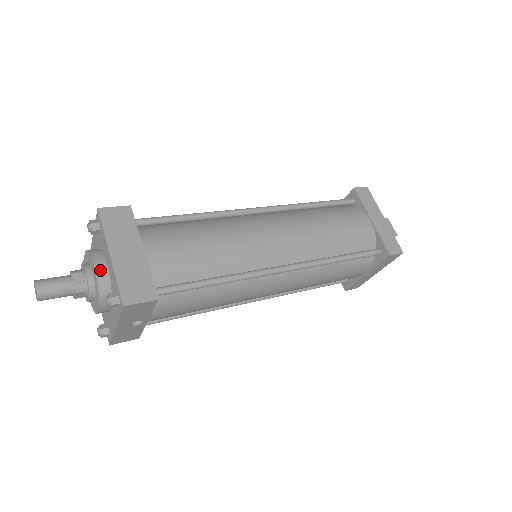
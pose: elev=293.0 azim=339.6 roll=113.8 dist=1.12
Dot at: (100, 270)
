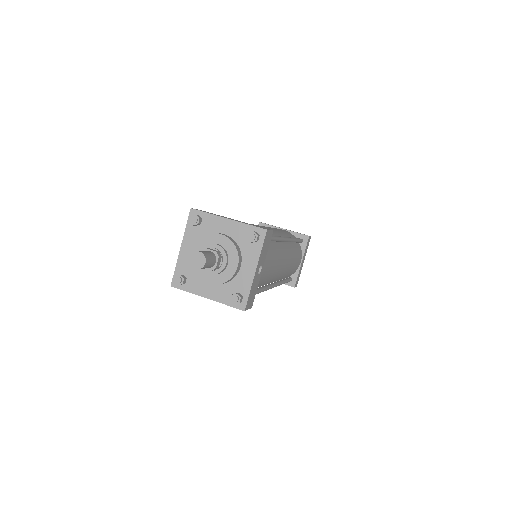
Dot at: (225, 235)
